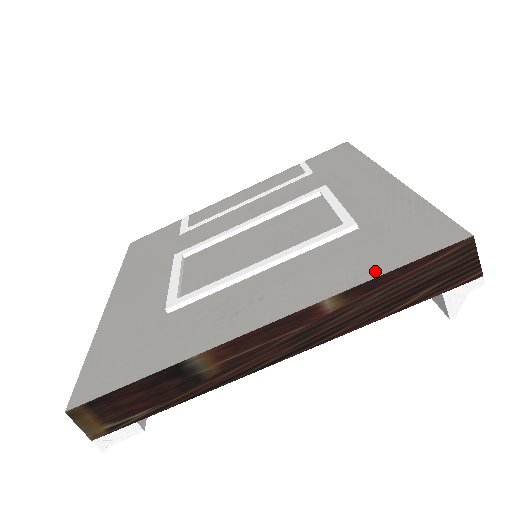
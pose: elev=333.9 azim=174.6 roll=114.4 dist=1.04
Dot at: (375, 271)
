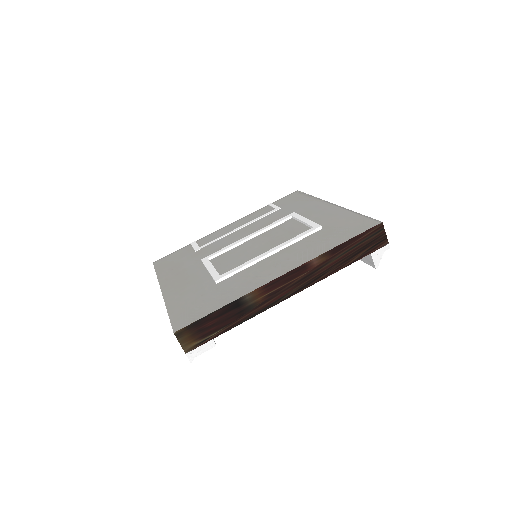
Dot at: (338, 243)
